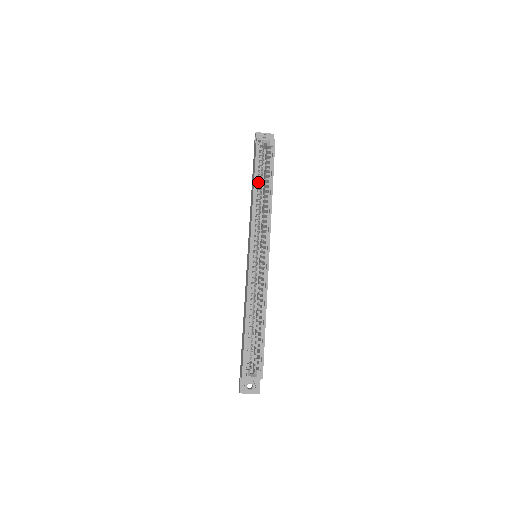
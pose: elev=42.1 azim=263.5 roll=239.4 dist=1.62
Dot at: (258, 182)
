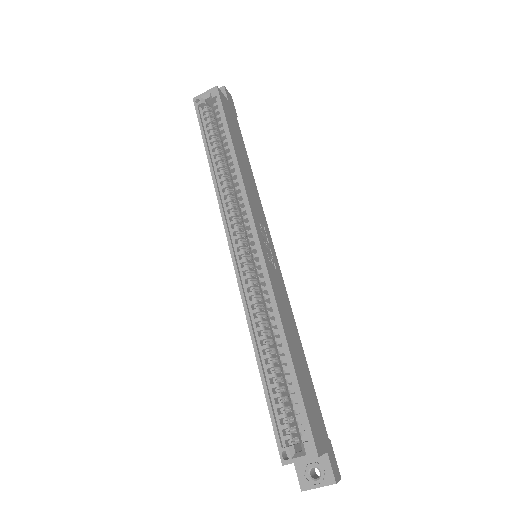
Dot at: (213, 152)
